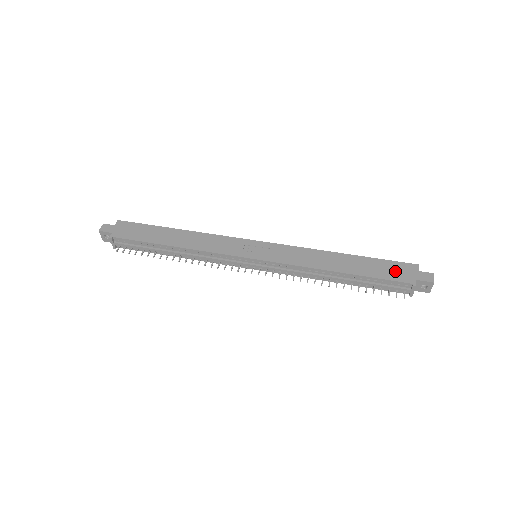
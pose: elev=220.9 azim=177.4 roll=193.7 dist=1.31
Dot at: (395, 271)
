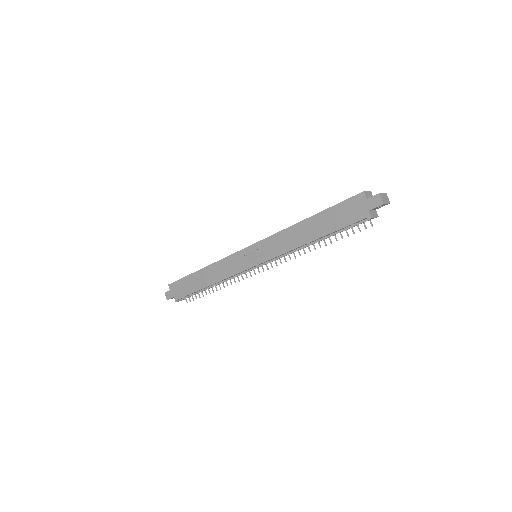
Dot at: (349, 212)
